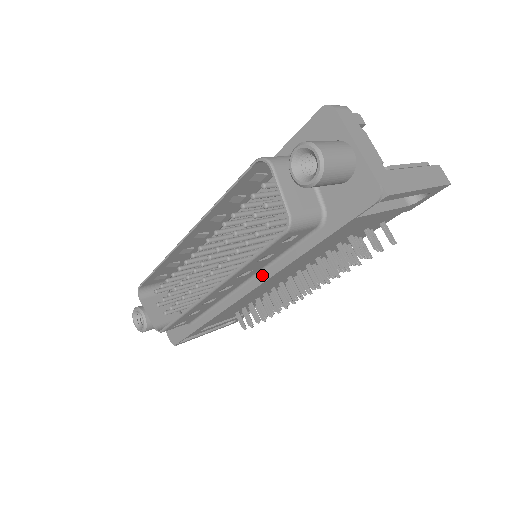
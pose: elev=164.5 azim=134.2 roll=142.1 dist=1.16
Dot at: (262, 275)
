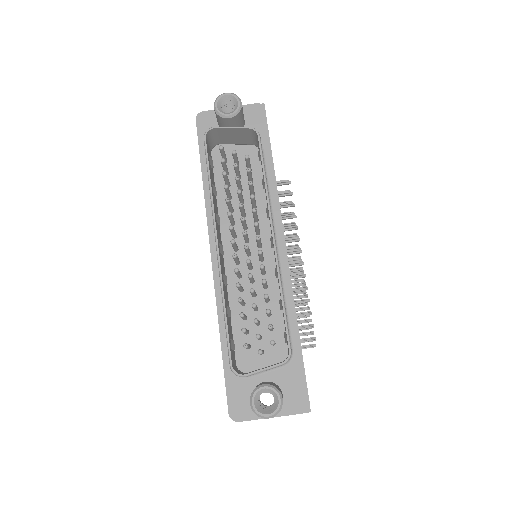
Dot at: (276, 220)
